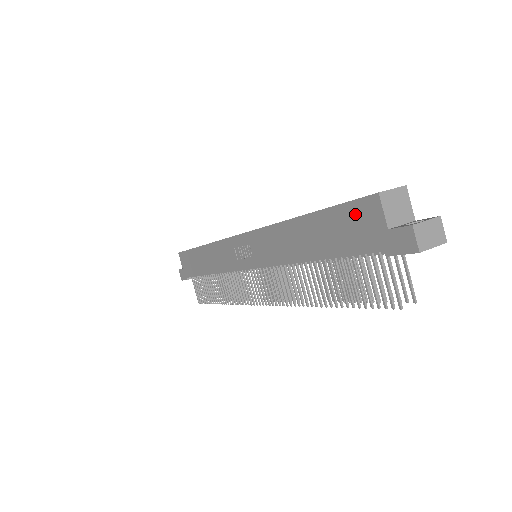
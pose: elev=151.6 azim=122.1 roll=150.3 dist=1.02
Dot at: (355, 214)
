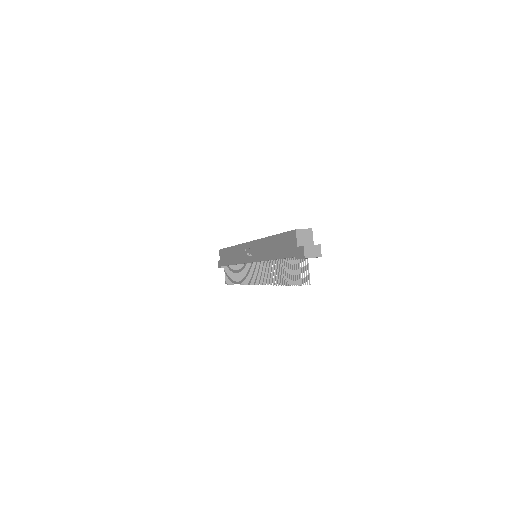
Dot at: (289, 238)
